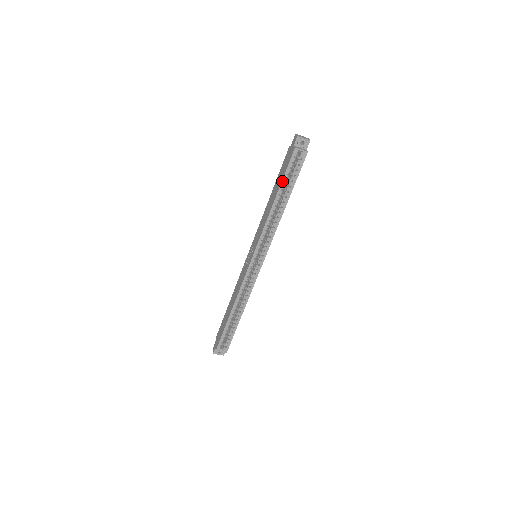
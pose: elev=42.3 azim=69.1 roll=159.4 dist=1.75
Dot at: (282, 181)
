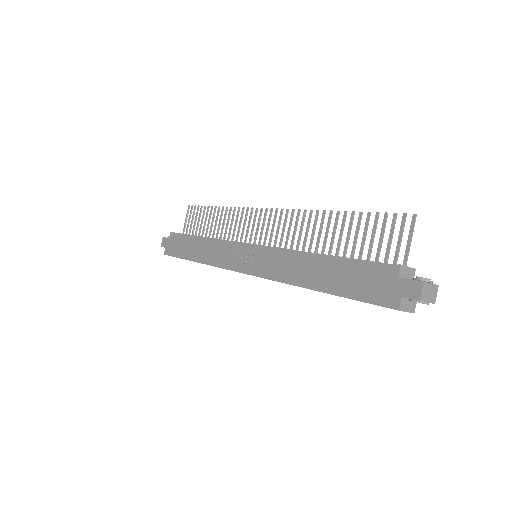
Dot at: (344, 297)
